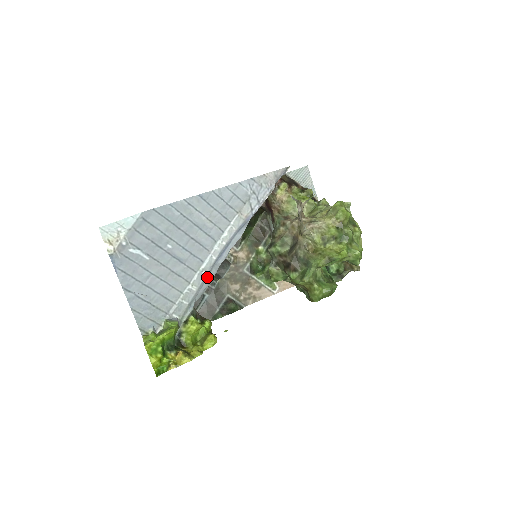
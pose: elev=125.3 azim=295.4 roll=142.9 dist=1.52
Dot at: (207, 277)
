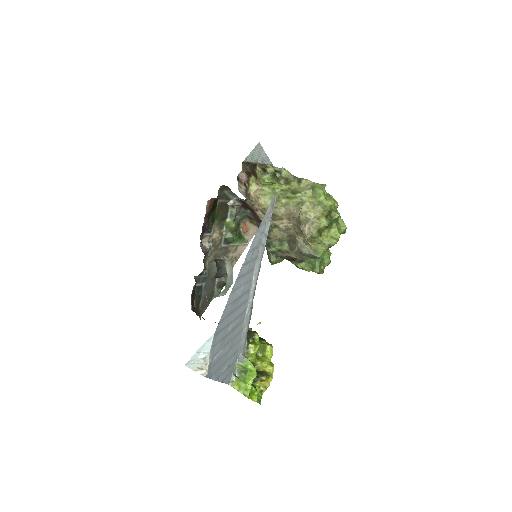
Dot at: (250, 315)
